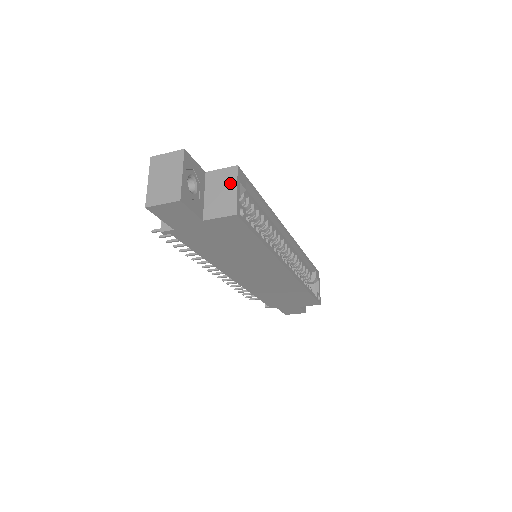
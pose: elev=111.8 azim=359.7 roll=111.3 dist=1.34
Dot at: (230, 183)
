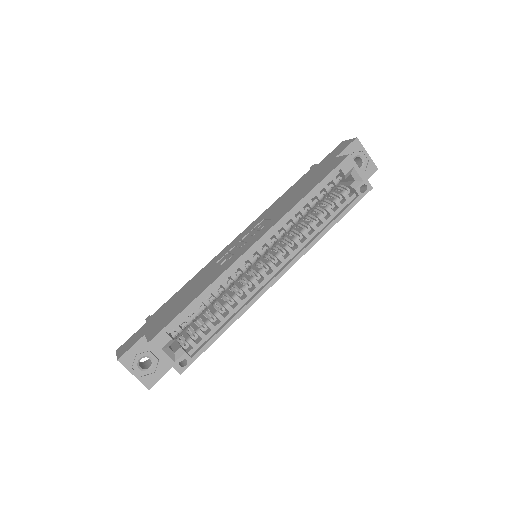
Dot at: (158, 352)
